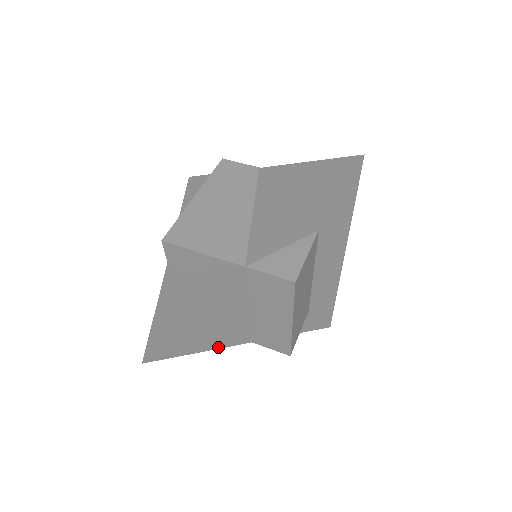
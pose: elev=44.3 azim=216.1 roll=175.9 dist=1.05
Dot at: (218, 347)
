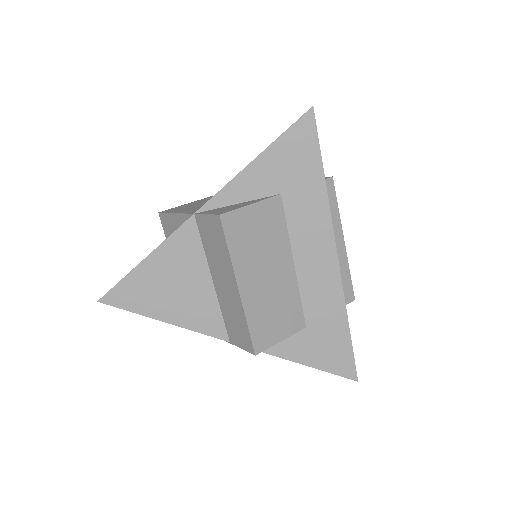
Dot at: (183, 325)
